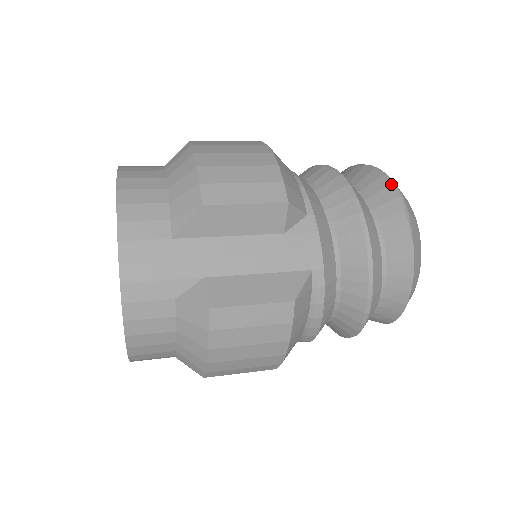
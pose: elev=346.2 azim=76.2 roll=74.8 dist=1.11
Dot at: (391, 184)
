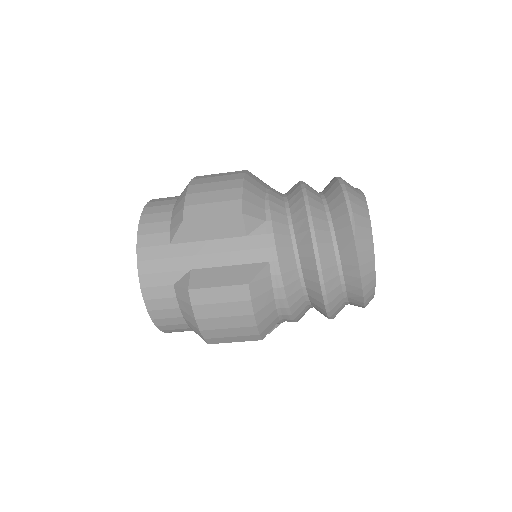
Dot at: (343, 191)
